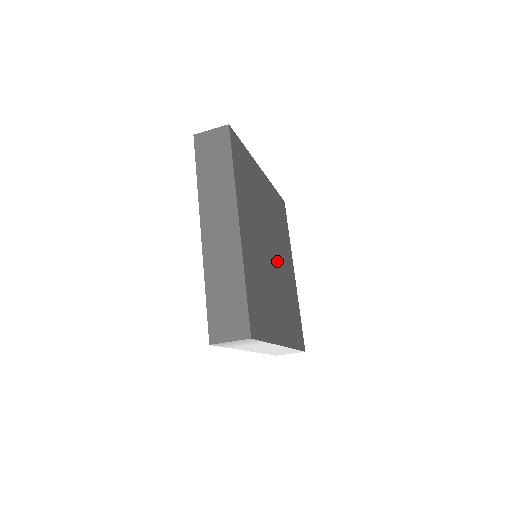
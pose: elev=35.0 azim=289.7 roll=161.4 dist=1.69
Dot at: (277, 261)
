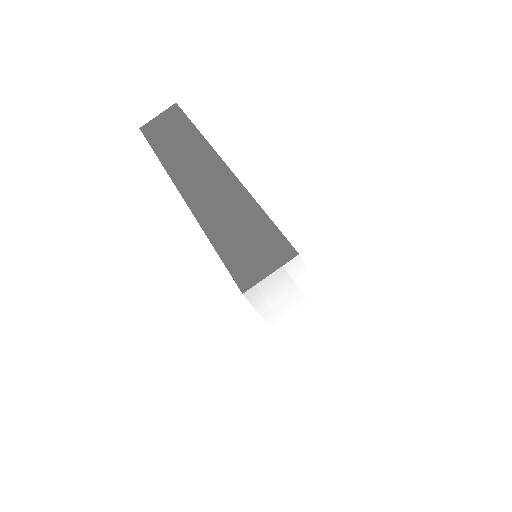
Dot at: occluded
